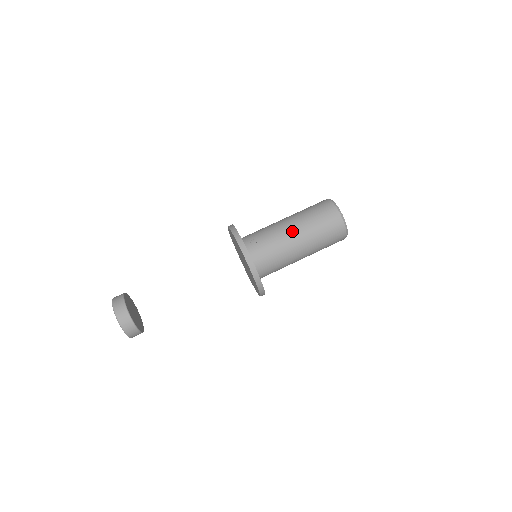
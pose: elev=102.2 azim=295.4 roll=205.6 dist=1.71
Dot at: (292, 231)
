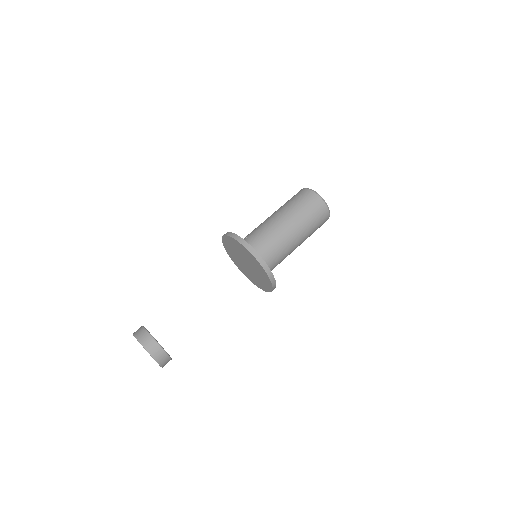
Dot at: (274, 216)
